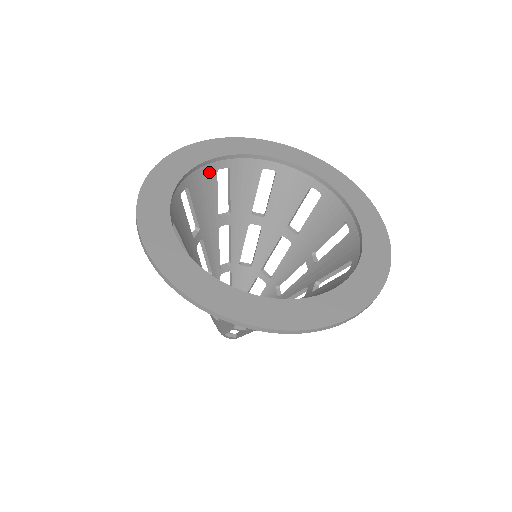
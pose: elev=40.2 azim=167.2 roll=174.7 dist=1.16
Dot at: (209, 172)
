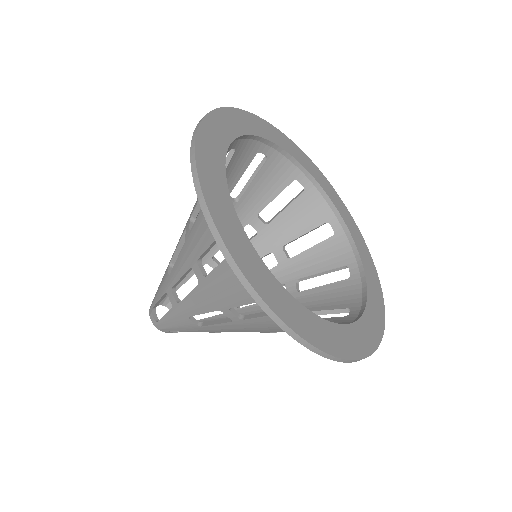
Dot at: occluded
